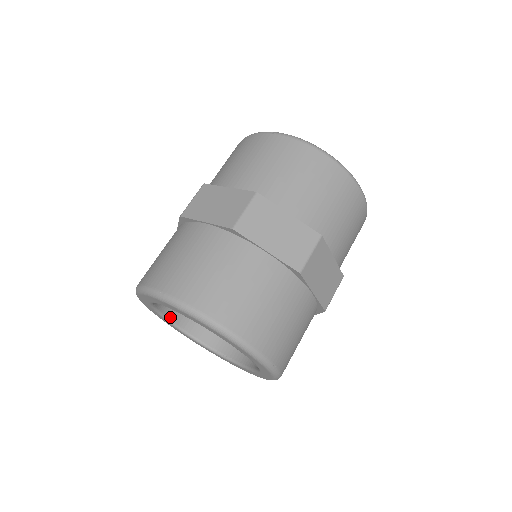
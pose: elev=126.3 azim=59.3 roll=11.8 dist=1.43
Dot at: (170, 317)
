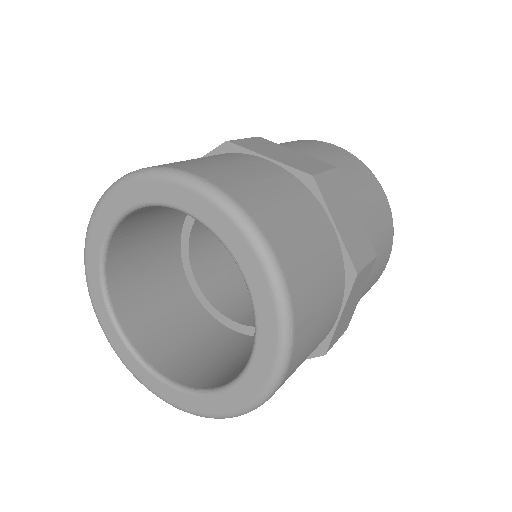
Dot at: (108, 263)
